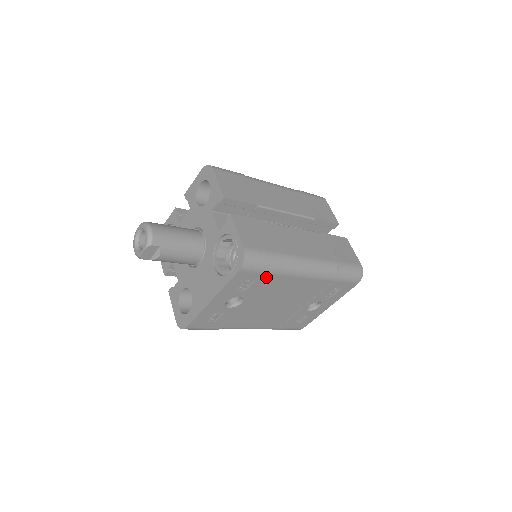
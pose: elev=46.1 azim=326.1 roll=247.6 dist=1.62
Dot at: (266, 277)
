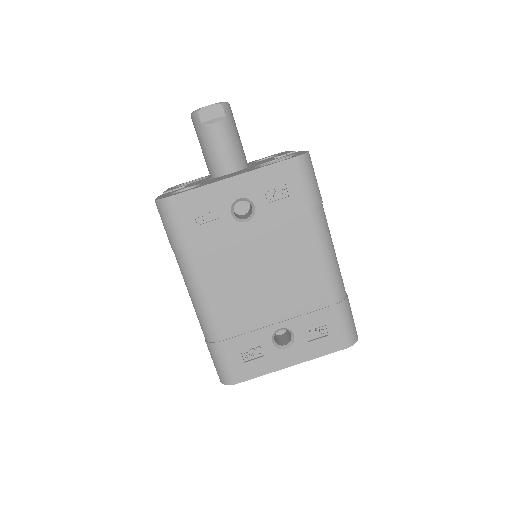
Dot at: (300, 203)
